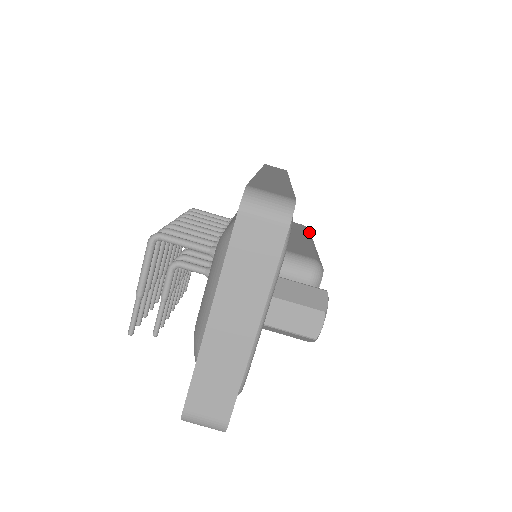
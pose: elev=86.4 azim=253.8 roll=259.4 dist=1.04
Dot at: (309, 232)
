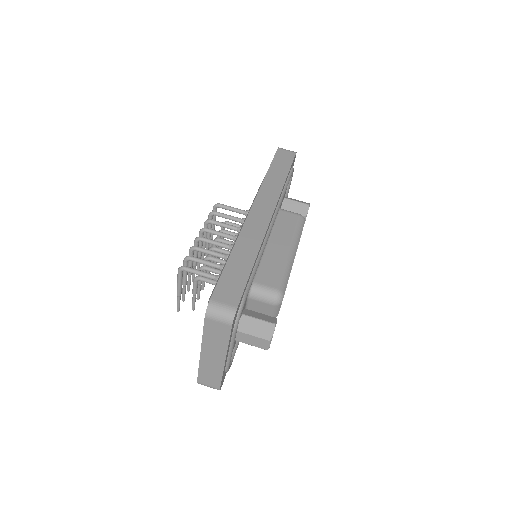
Dot at: (300, 227)
